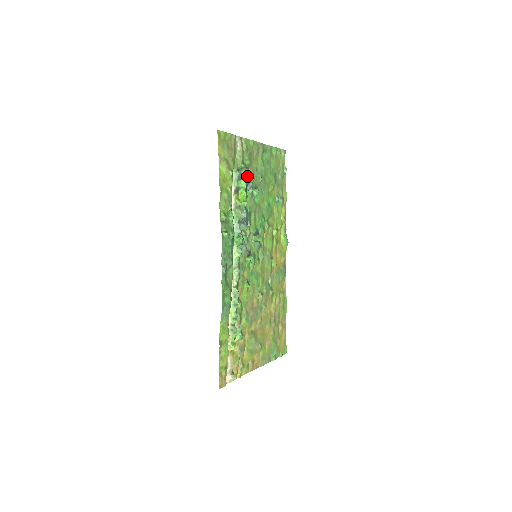
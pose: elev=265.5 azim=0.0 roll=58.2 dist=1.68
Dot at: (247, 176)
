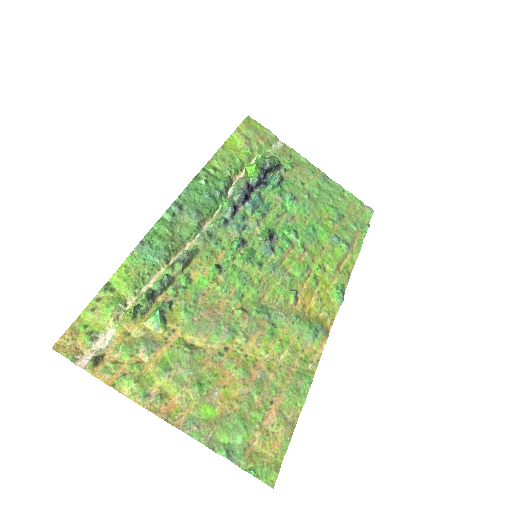
Dot at: (270, 158)
